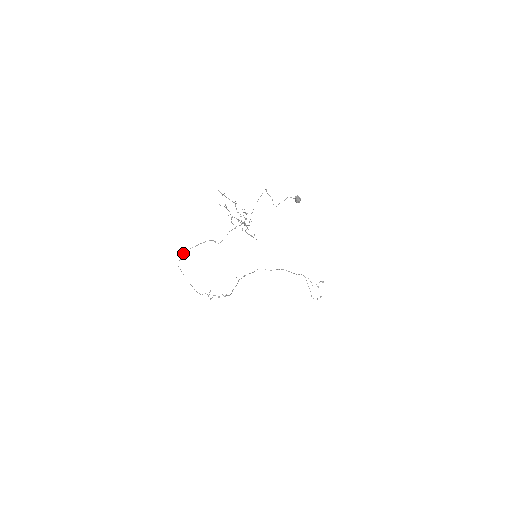
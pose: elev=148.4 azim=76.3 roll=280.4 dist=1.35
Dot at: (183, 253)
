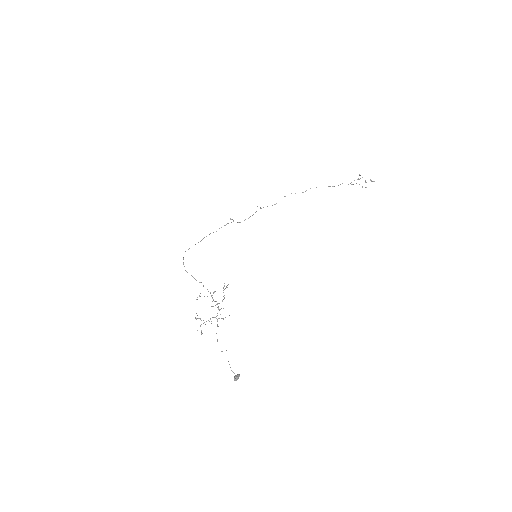
Dot at: (183, 264)
